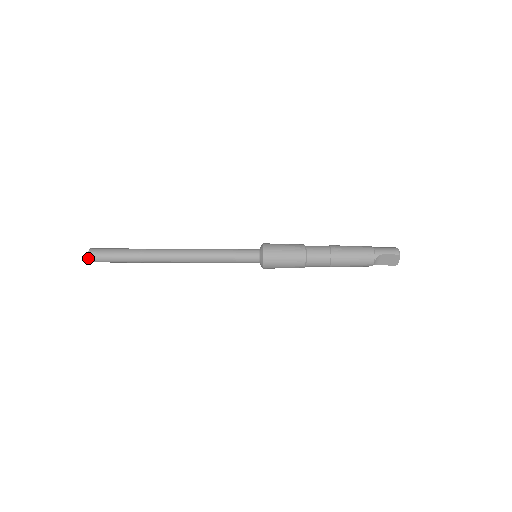
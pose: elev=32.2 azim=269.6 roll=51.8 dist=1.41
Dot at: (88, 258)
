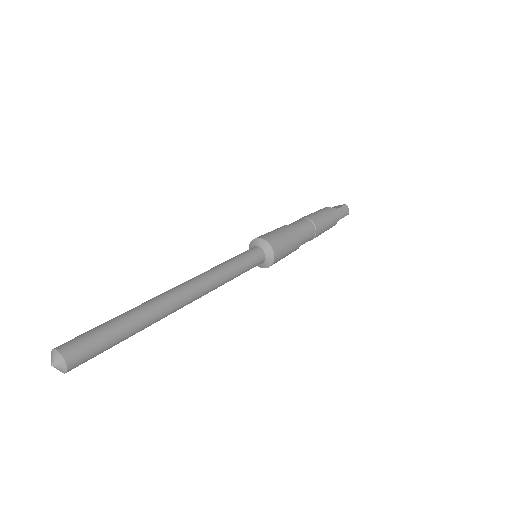
Dot at: occluded
